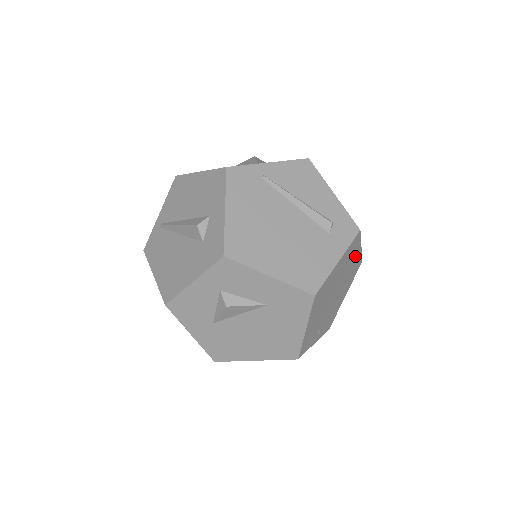
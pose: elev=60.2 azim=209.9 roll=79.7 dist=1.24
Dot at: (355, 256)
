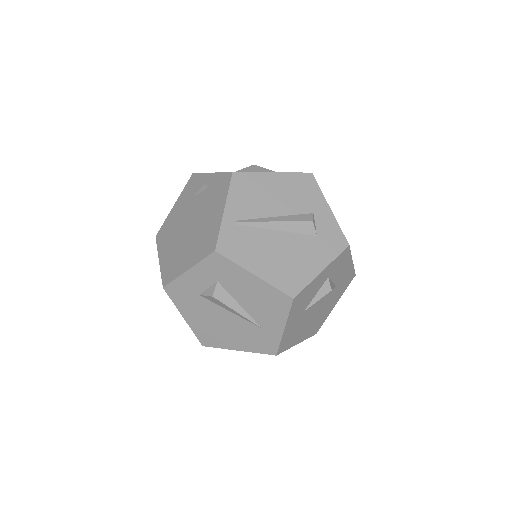
Dot at: occluded
